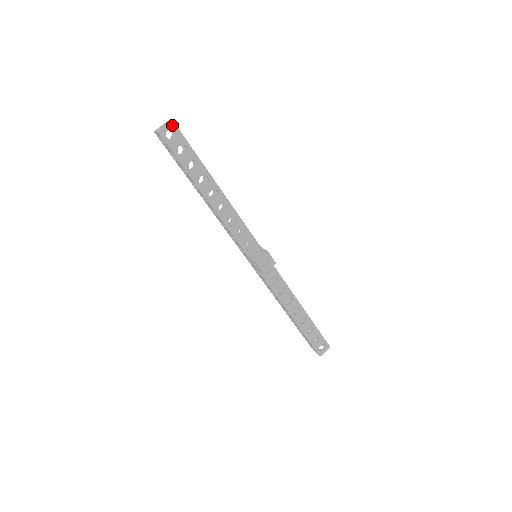
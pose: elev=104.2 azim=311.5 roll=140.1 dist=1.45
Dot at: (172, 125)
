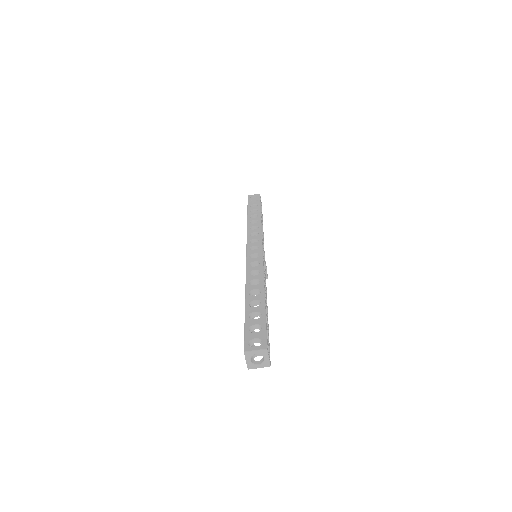
Dot at: (267, 365)
